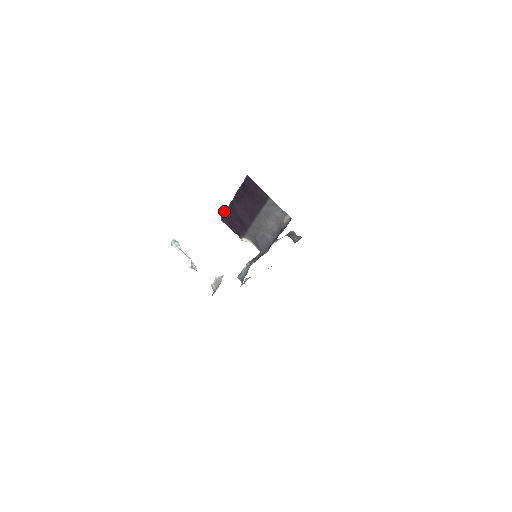
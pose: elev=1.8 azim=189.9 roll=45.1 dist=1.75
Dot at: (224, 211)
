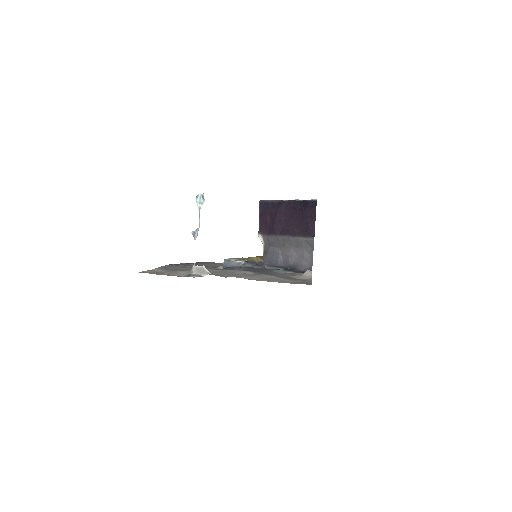
Dot at: occluded
